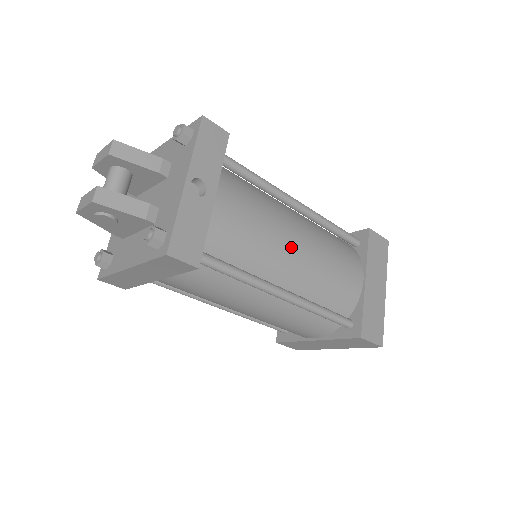
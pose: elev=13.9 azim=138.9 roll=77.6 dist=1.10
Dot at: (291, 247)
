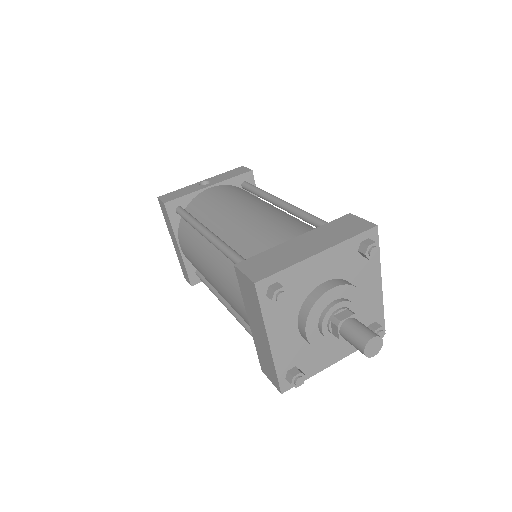
Dot at: (237, 209)
